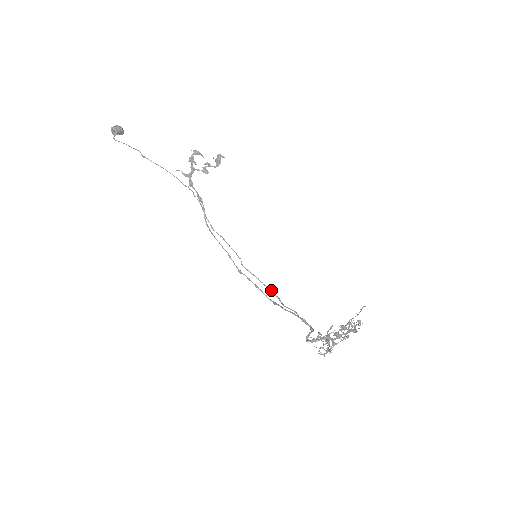
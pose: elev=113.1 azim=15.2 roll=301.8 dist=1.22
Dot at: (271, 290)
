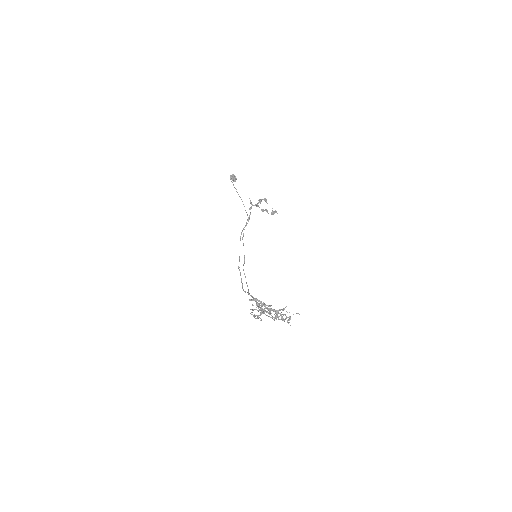
Dot at: occluded
